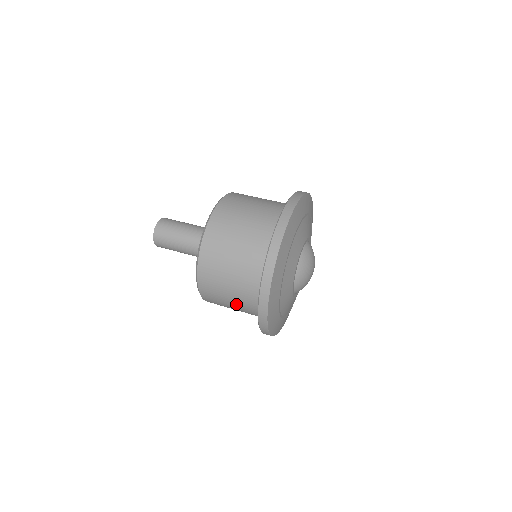
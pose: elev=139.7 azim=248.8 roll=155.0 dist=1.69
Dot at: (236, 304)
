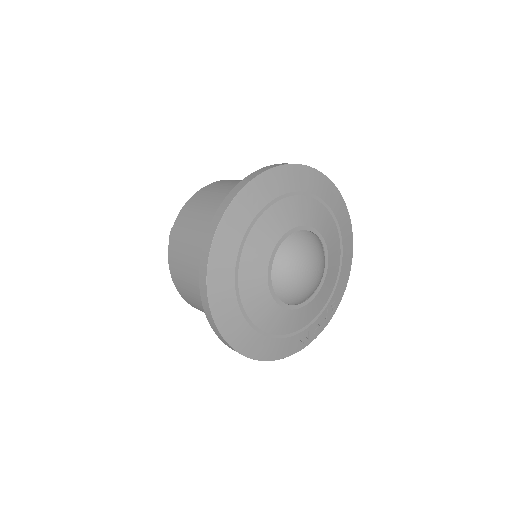
Dot at: occluded
